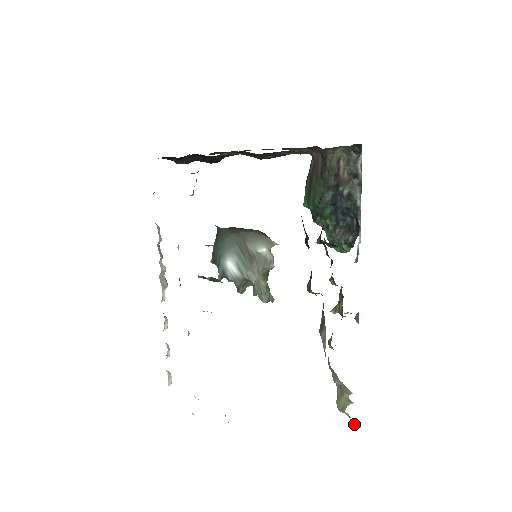
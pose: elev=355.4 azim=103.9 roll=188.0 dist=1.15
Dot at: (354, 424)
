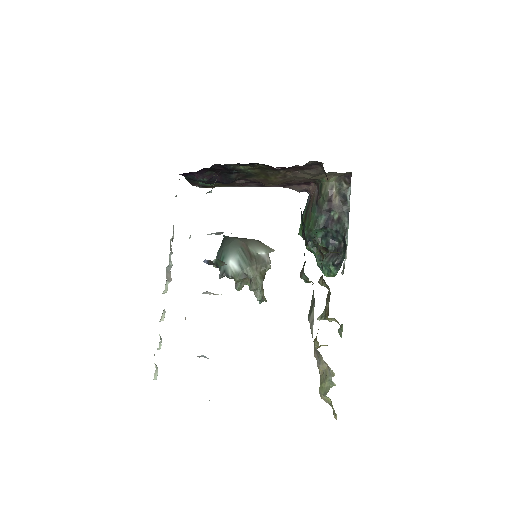
Dot at: (335, 415)
